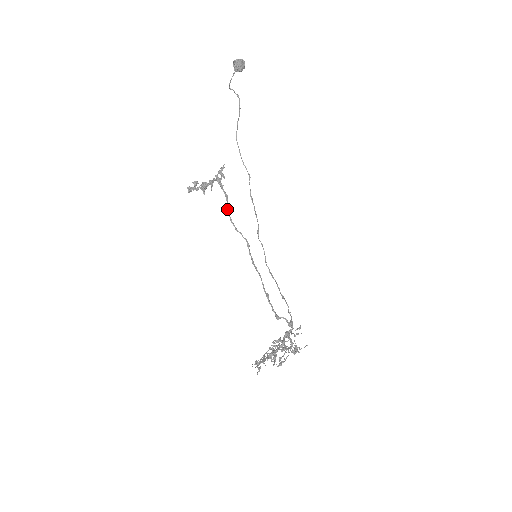
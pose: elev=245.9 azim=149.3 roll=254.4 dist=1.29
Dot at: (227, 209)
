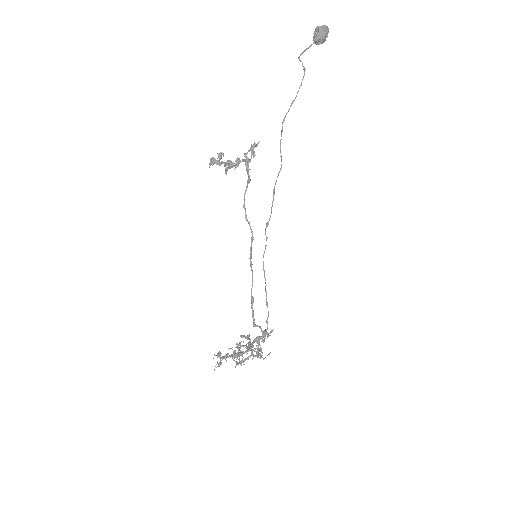
Dot at: occluded
